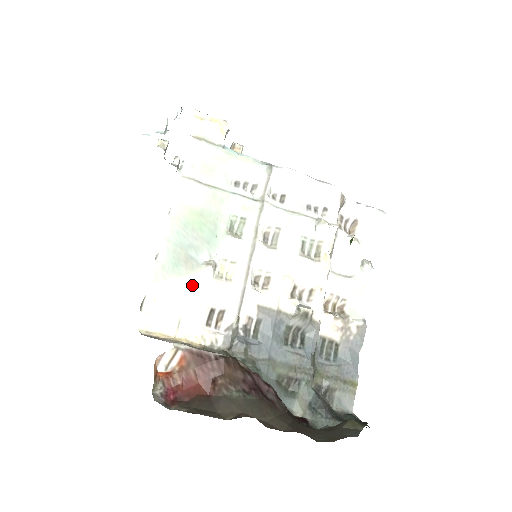
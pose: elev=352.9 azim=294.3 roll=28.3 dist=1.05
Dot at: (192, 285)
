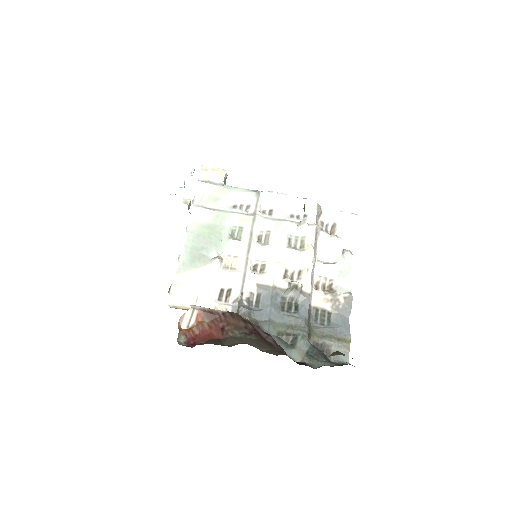
Dot at: (205, 273)
